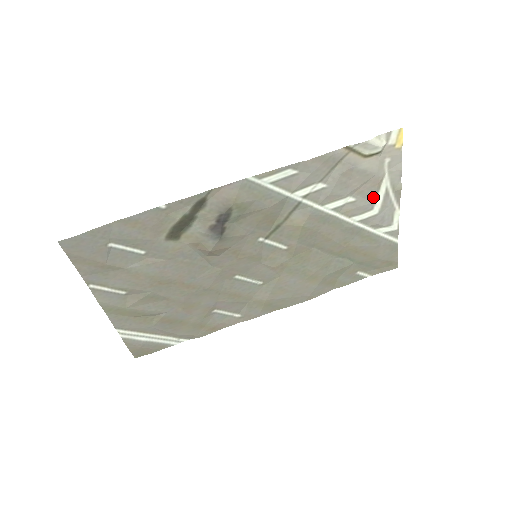
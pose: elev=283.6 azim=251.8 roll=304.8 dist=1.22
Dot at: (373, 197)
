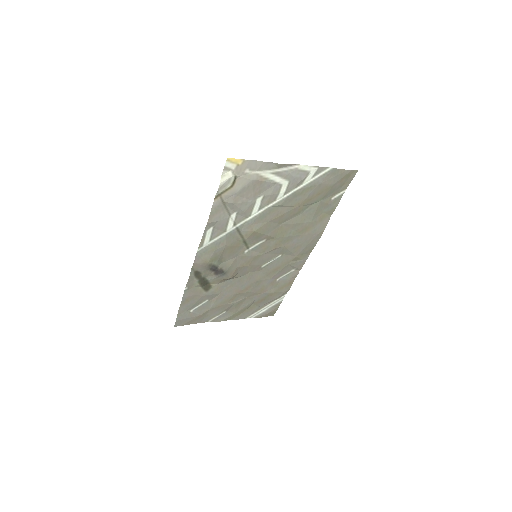
Dot at: (271, 184)
